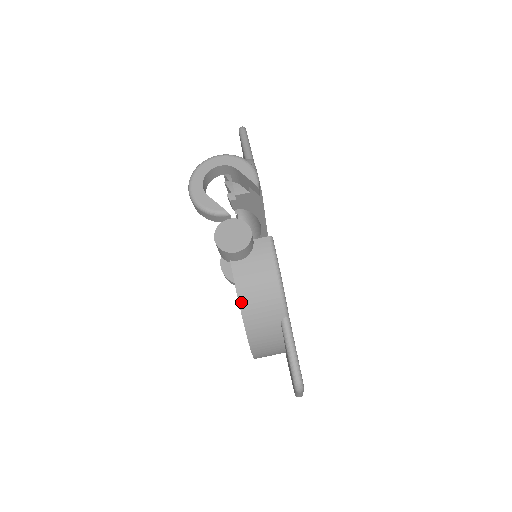
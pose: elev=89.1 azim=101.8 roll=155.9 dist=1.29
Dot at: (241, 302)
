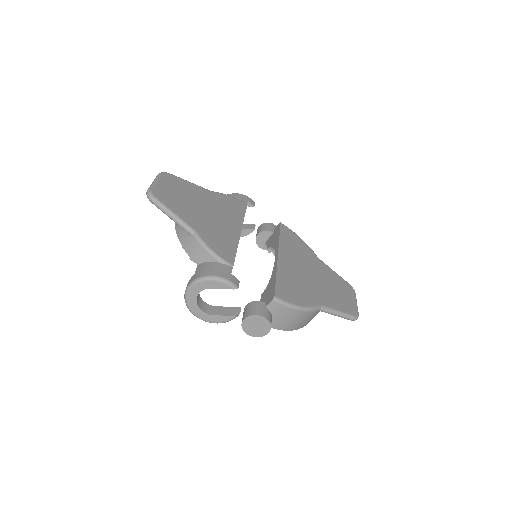
Dot at: (291, 330)
